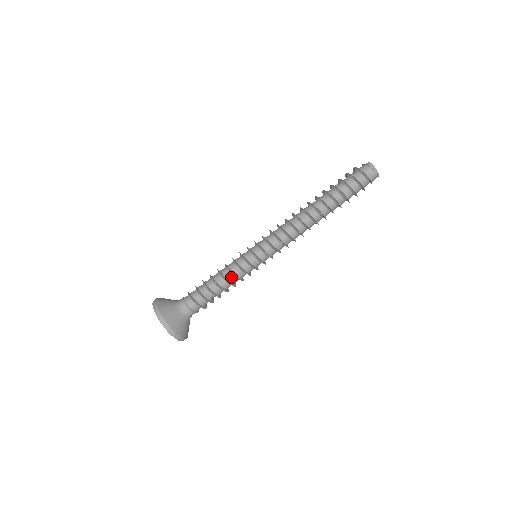
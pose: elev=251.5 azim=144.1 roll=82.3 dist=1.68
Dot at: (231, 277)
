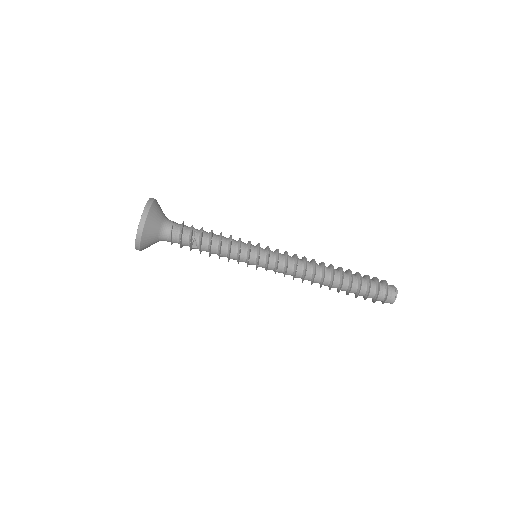
Dot at: (226, 242)
